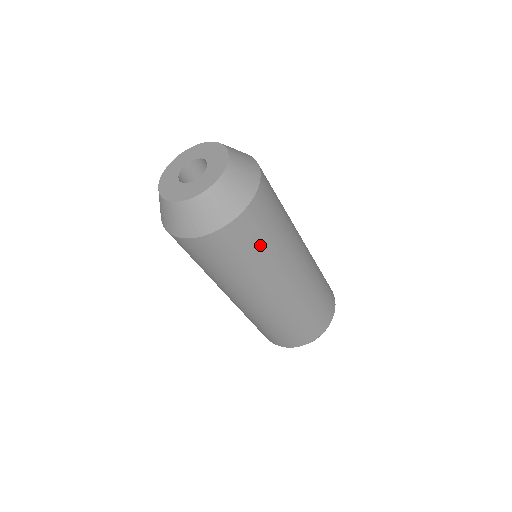
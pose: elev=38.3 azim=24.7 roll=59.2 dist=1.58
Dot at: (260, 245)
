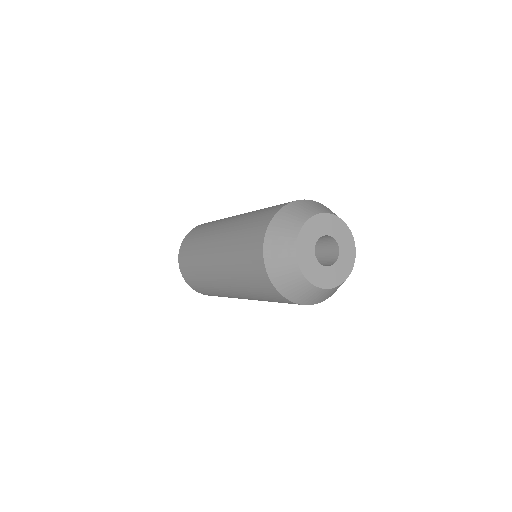
Dot at: occluded
